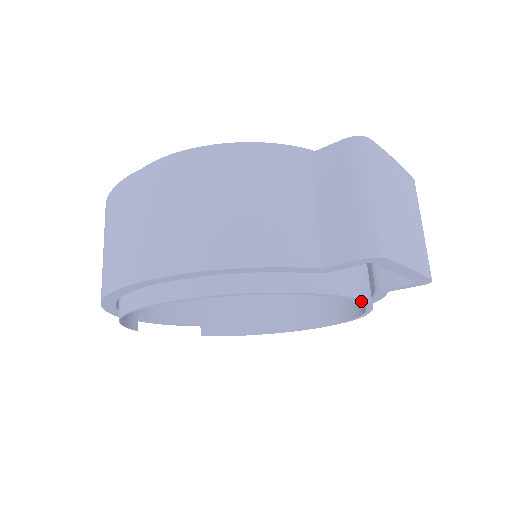
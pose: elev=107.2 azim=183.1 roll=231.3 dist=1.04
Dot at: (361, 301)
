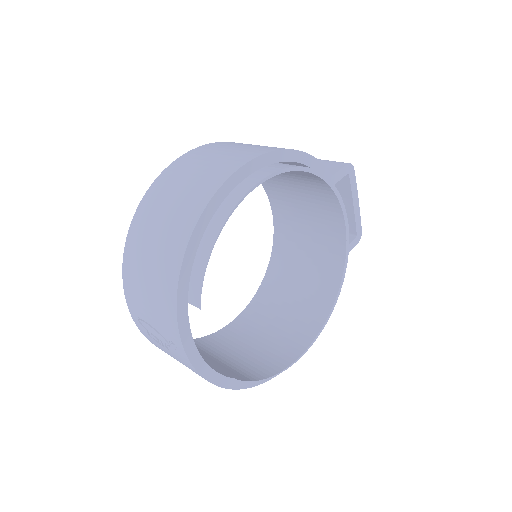
Dot at: (347, 230)
